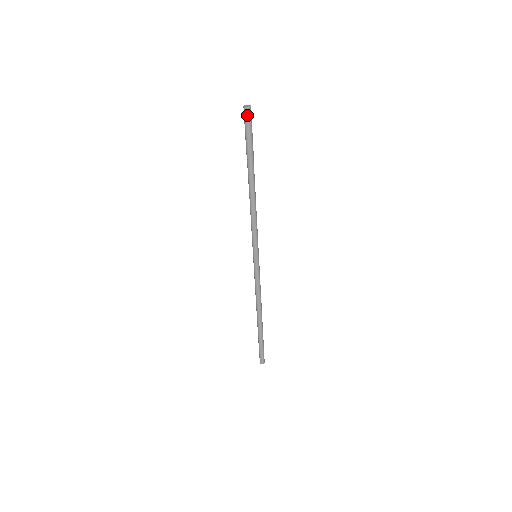
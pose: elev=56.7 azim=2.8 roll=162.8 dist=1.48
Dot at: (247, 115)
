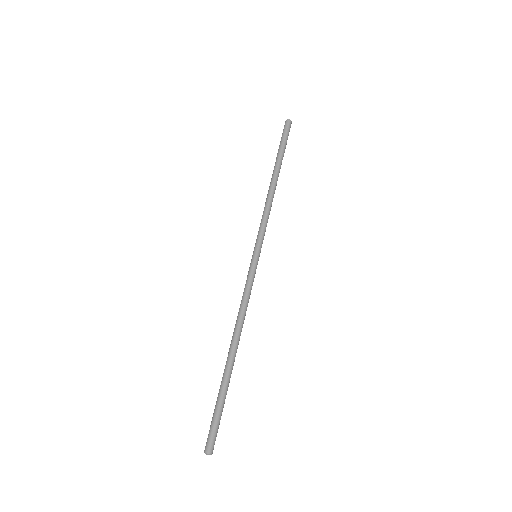
Dot at: (288, 124)
